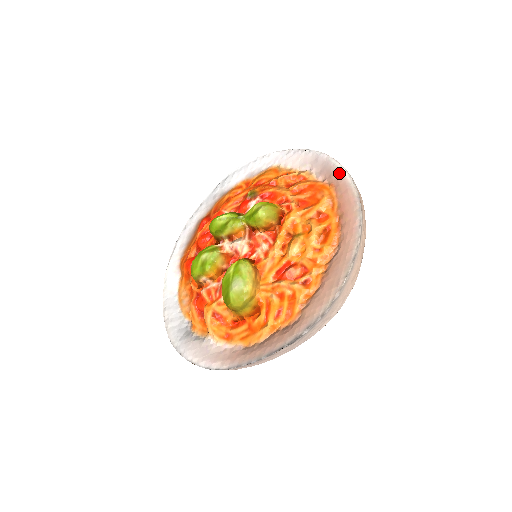
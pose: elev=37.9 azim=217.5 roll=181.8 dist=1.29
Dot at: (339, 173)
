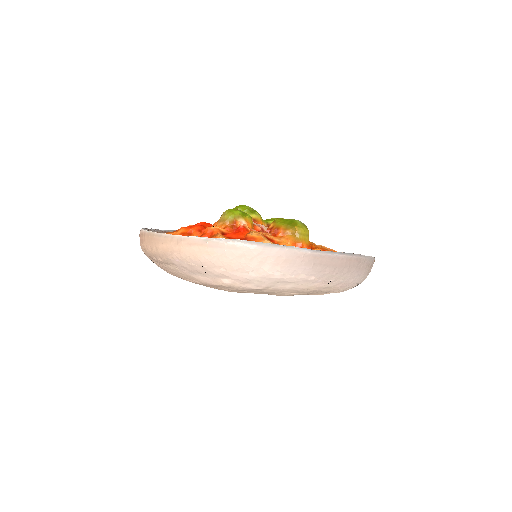
Dot at: occluded
